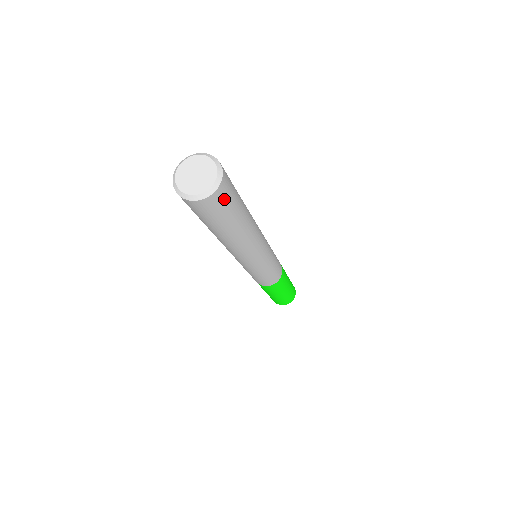
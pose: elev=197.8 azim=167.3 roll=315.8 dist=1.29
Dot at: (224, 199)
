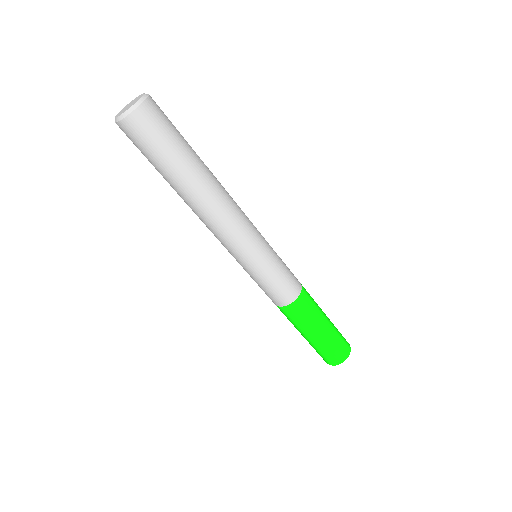
Dot at: (146, 129)
